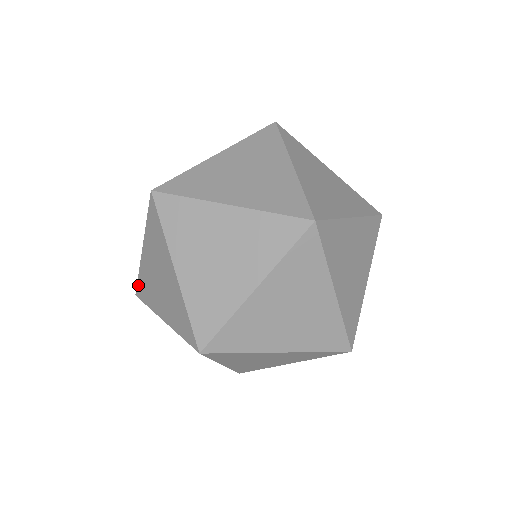
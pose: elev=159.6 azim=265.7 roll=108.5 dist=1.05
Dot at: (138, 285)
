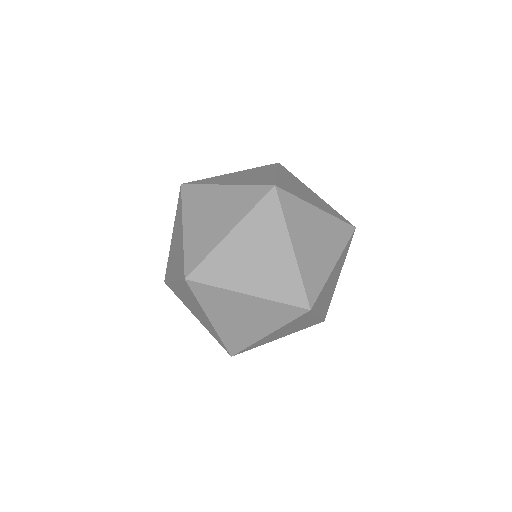
Dot at: (168, 284)
